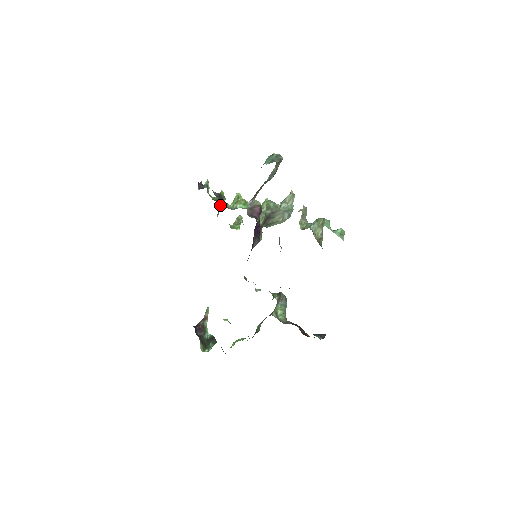
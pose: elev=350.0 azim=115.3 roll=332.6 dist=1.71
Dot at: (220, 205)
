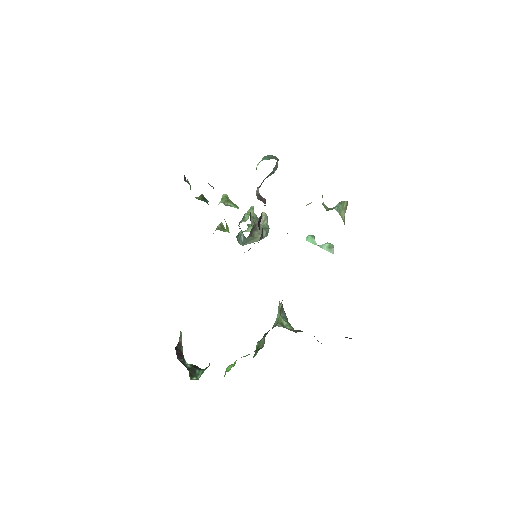
Dot at: occluded
